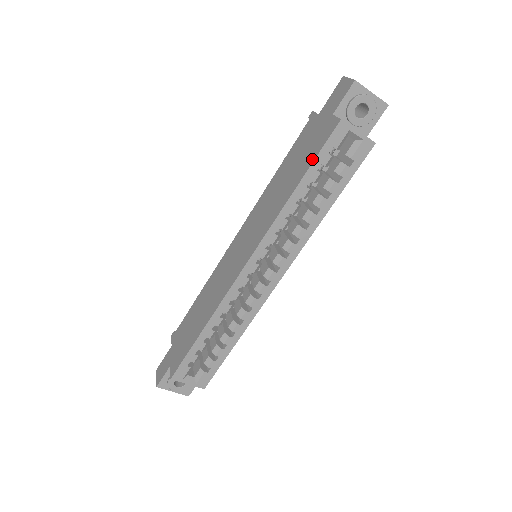
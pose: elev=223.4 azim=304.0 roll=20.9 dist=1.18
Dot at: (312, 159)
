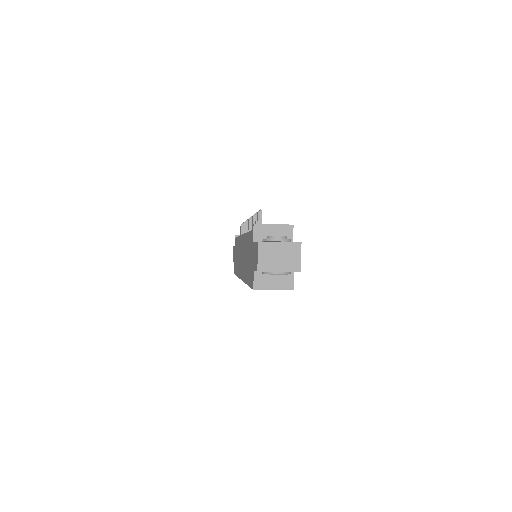
Dot at: (249, 283)
